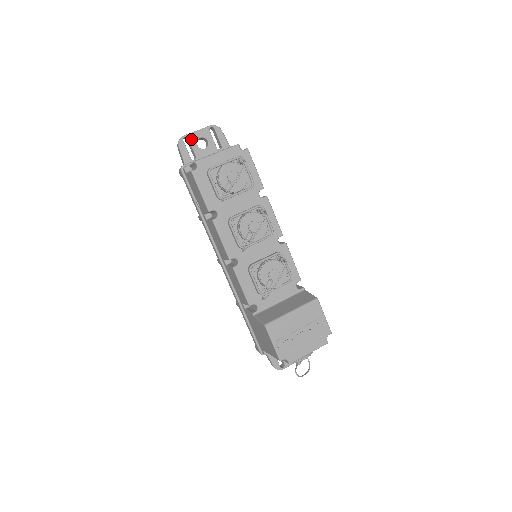
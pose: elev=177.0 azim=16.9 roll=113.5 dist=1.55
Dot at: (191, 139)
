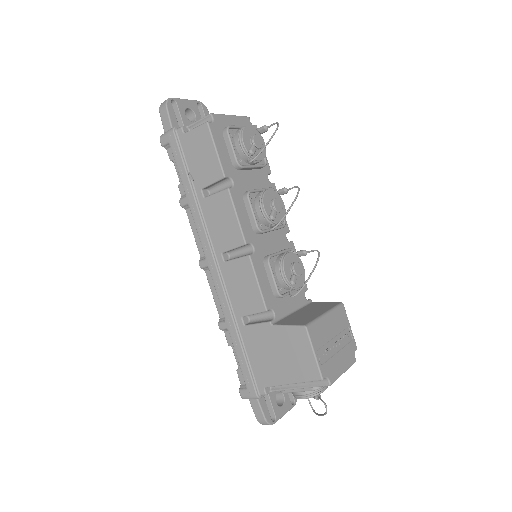
Dot at: (179, 105)
